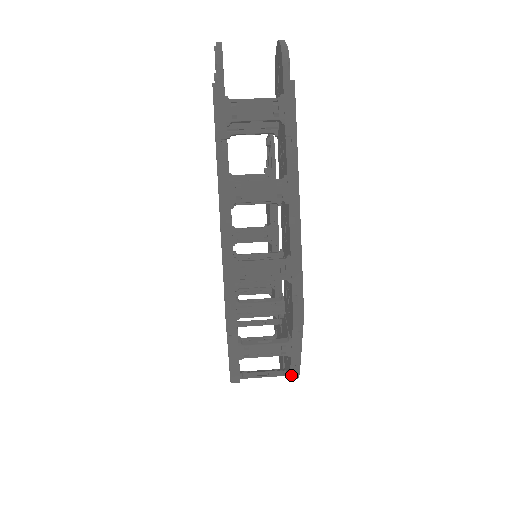
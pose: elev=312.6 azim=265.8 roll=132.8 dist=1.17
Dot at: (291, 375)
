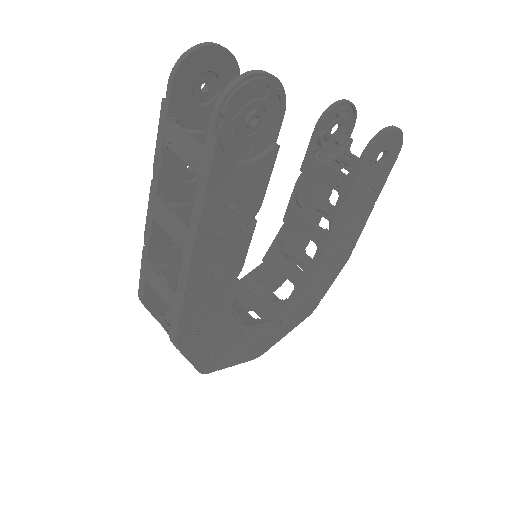
Dot at: occluded
